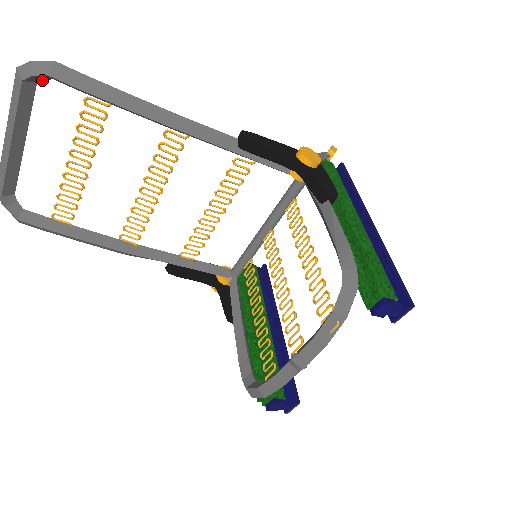
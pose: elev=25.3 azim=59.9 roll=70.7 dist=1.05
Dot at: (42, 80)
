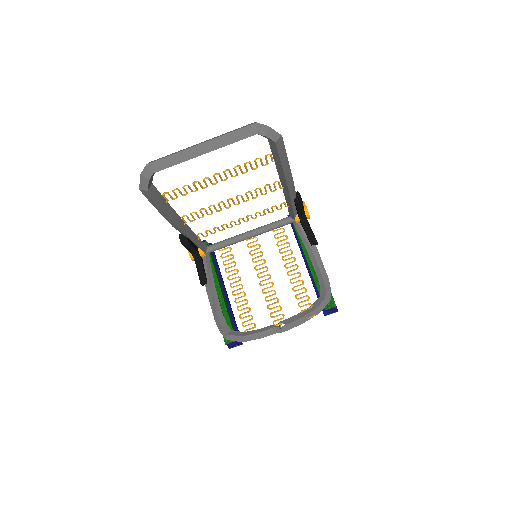
Dot at: (261, 135)
